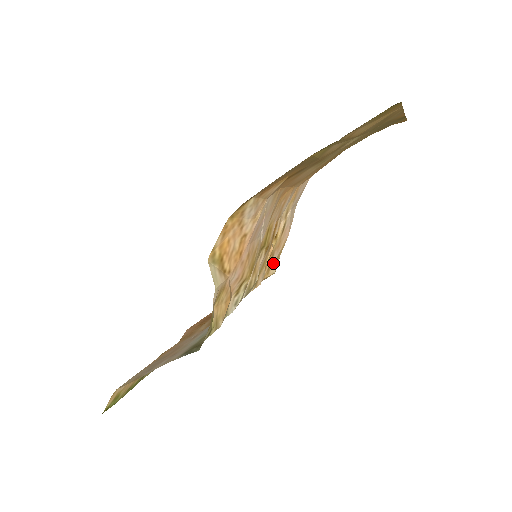
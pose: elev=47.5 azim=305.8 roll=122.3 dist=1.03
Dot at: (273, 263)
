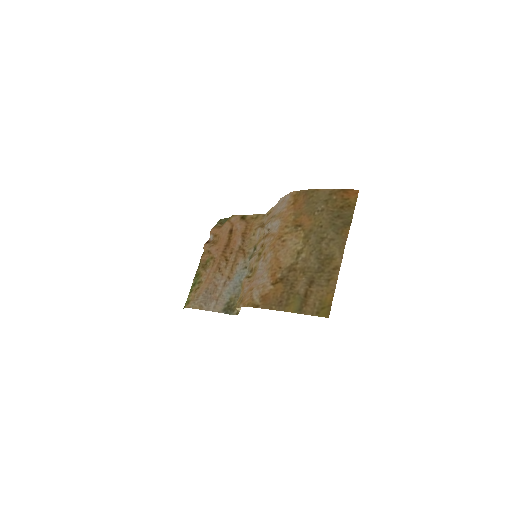
Dot at: (264, 220)
